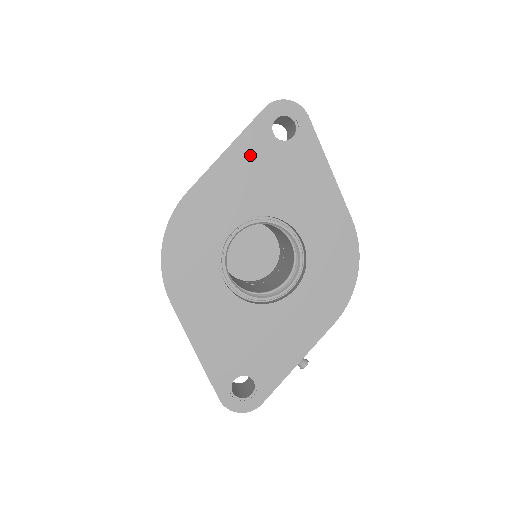
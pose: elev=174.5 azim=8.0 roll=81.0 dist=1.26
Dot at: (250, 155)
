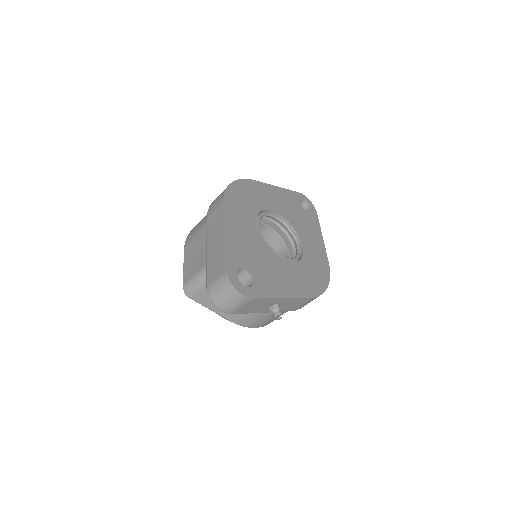
Dot at: (288, 198)
